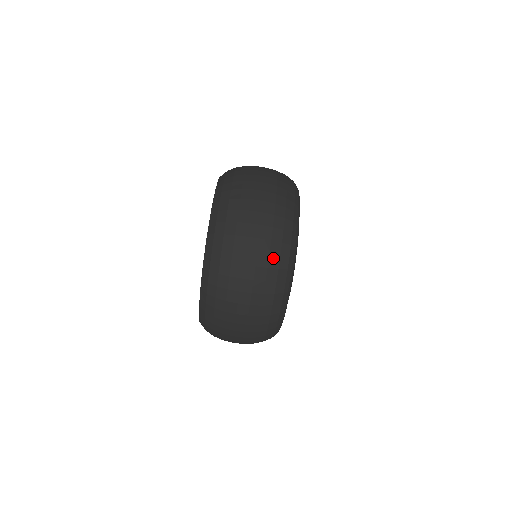
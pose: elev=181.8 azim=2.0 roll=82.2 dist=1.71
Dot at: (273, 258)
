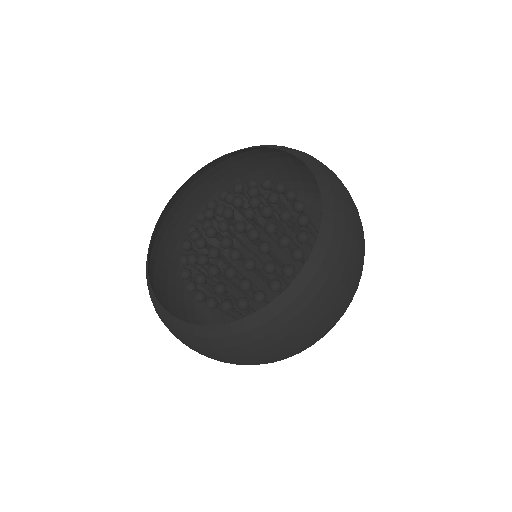
Dot at: occluded
